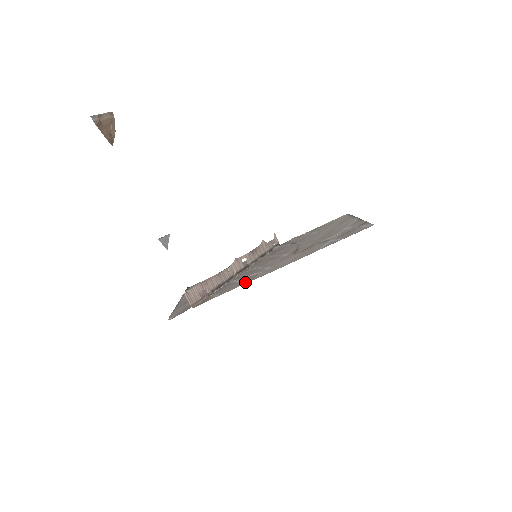
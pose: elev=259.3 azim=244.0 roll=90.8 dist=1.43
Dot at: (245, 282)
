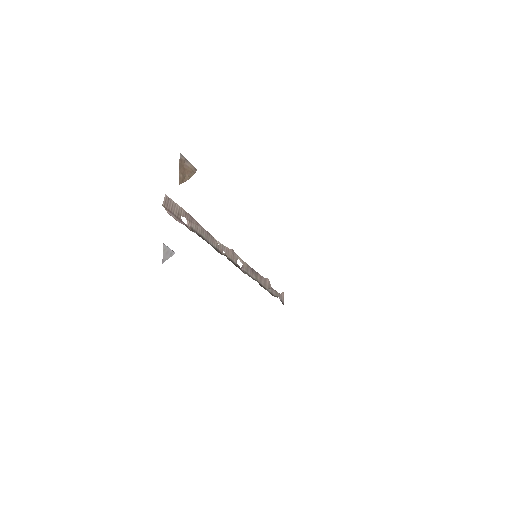
Dot at: occluded
